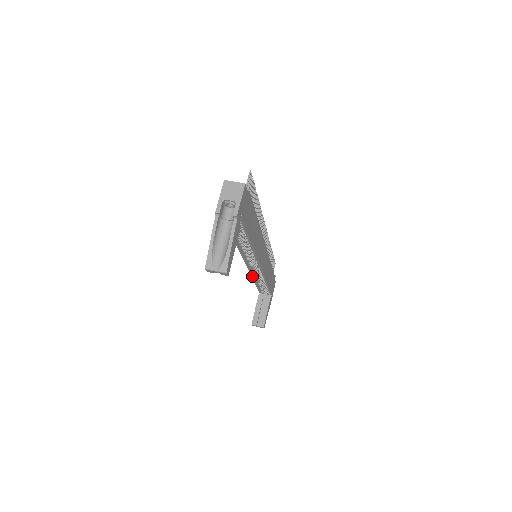
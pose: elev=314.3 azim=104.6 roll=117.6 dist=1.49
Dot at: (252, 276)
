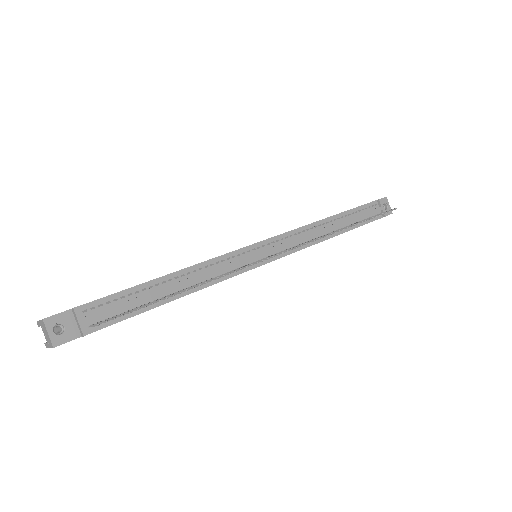
Dot at: occluded
